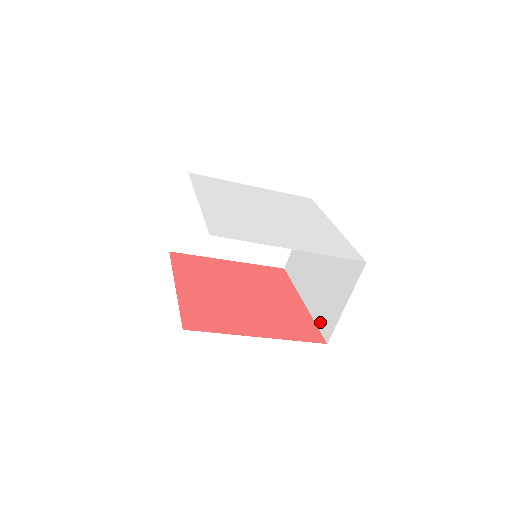
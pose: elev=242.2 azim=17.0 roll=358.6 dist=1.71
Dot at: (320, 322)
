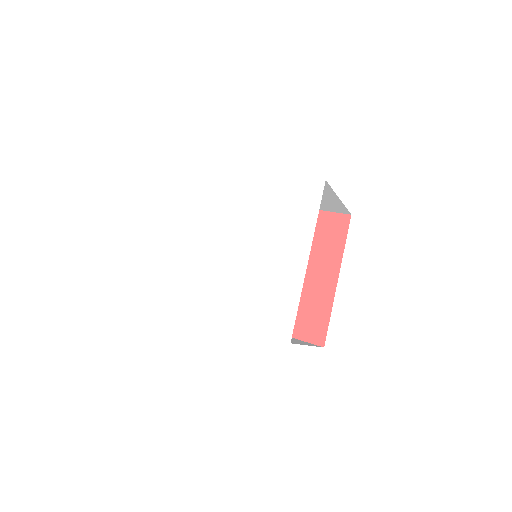
Dot at: occluded
